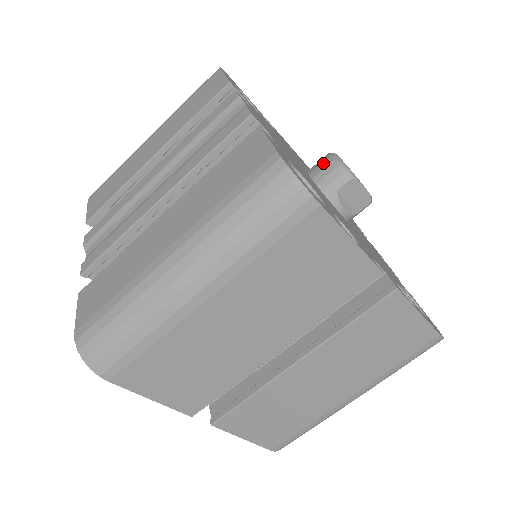
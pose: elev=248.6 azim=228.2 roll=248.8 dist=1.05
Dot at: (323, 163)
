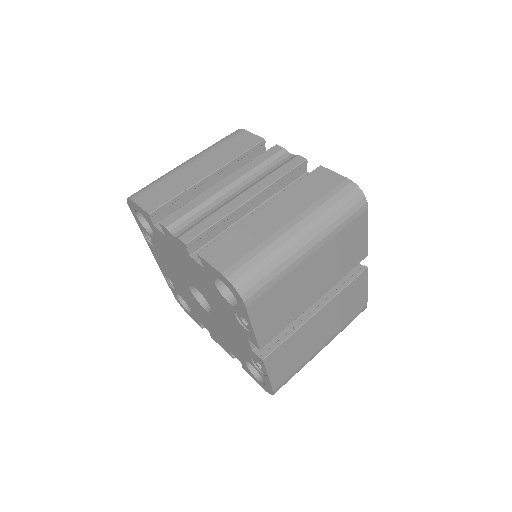
Dot at: occluded
